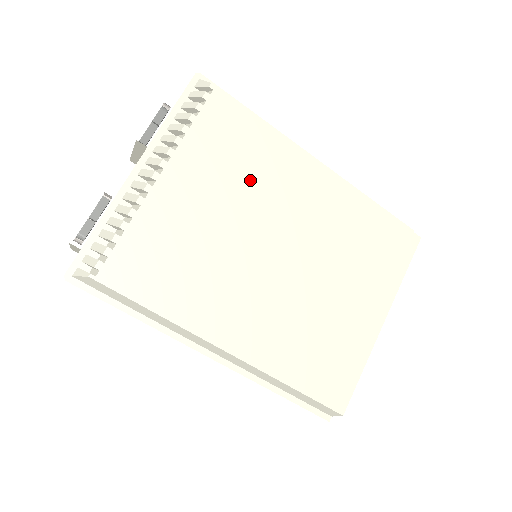
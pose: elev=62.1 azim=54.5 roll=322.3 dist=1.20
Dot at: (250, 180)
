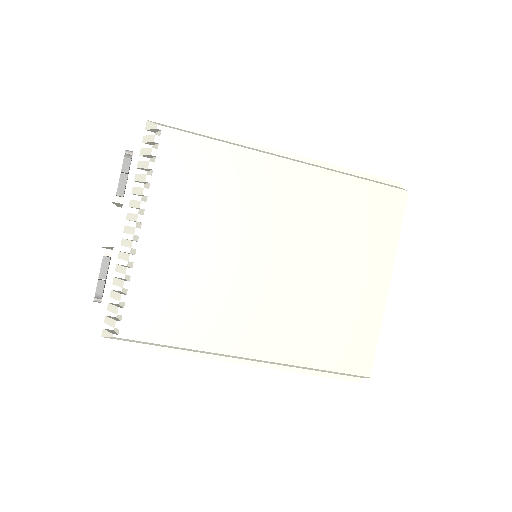
Dot at: (223, 202)
